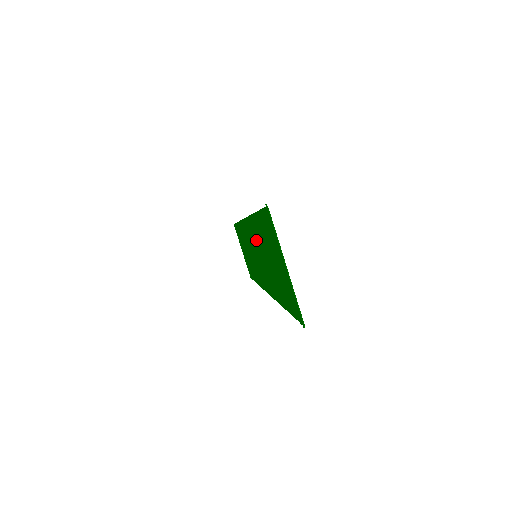
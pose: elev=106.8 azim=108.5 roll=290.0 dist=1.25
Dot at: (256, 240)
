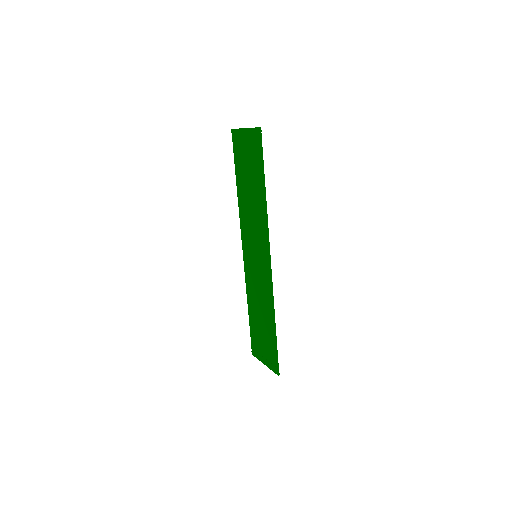
Dot at: (247, 219)
